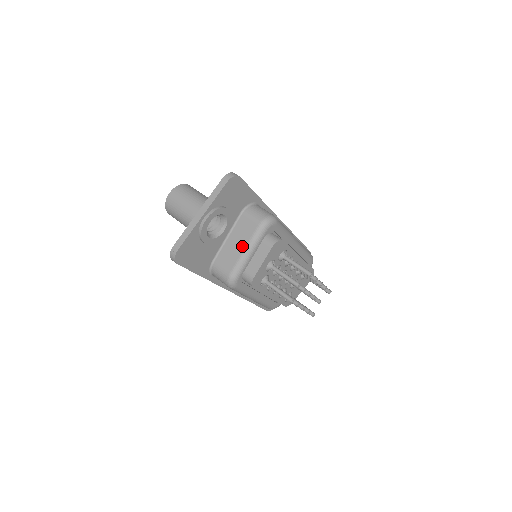
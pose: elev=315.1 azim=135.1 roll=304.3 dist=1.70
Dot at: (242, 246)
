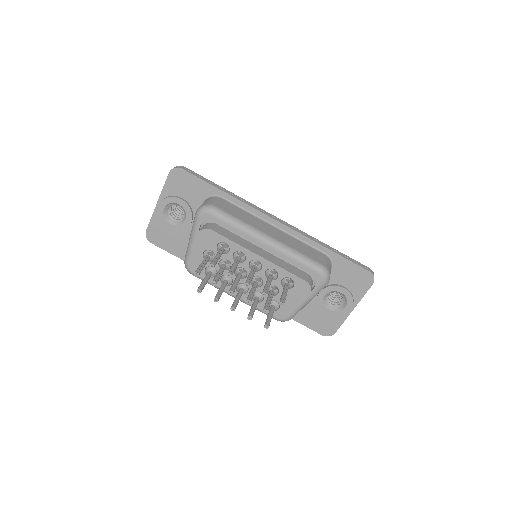
Dot at: occluded
